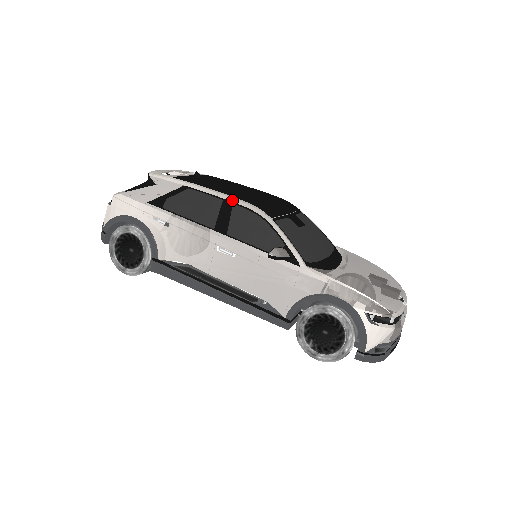
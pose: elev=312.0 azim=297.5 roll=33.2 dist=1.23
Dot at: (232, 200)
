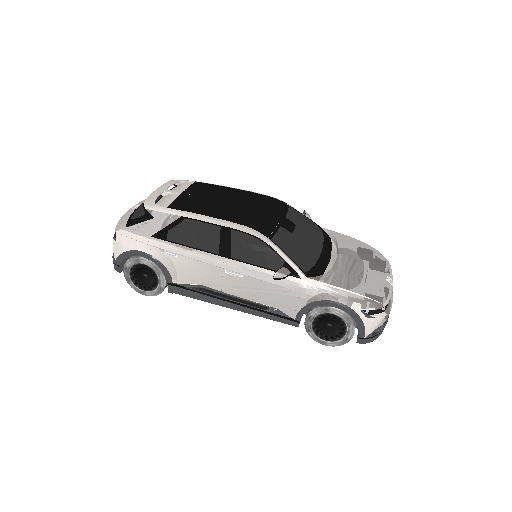
Dot at: (229, 226)
